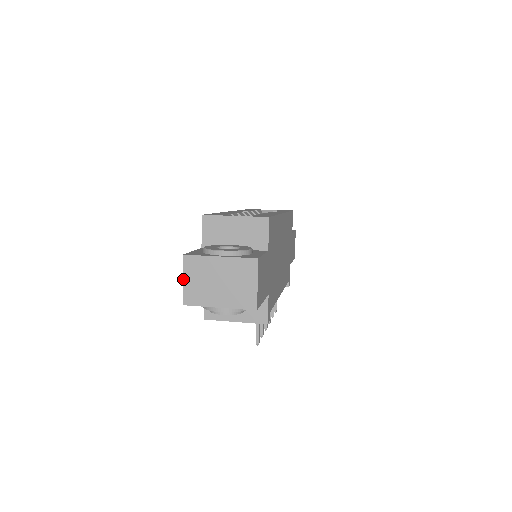
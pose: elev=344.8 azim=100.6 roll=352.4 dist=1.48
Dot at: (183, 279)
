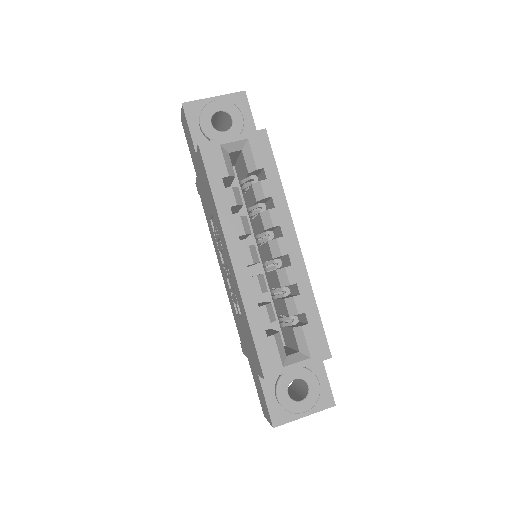
Dot at: (269, 422)
